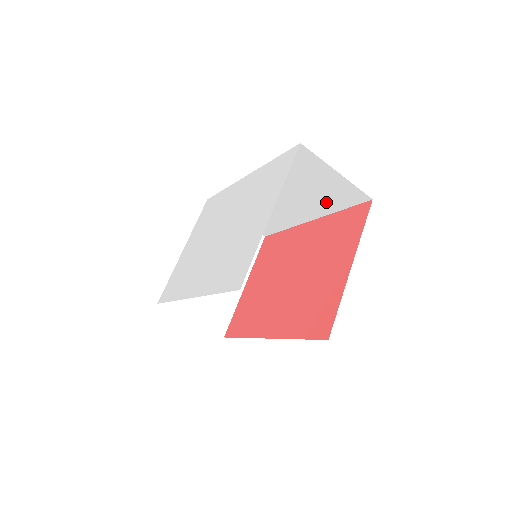
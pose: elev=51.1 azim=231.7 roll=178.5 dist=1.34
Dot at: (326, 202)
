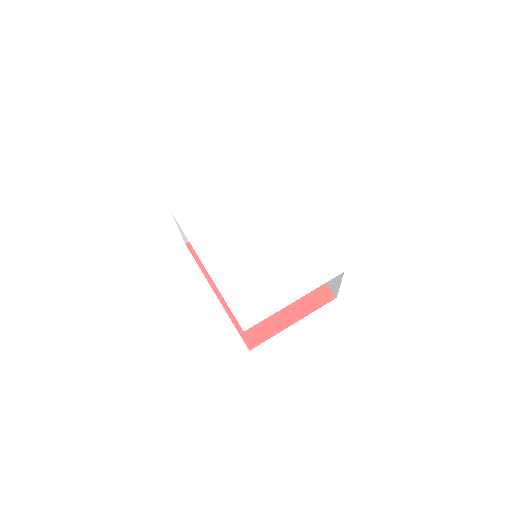
Dot at: occluded
